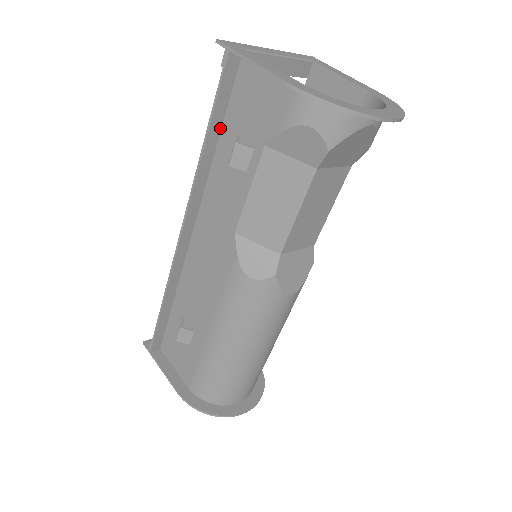
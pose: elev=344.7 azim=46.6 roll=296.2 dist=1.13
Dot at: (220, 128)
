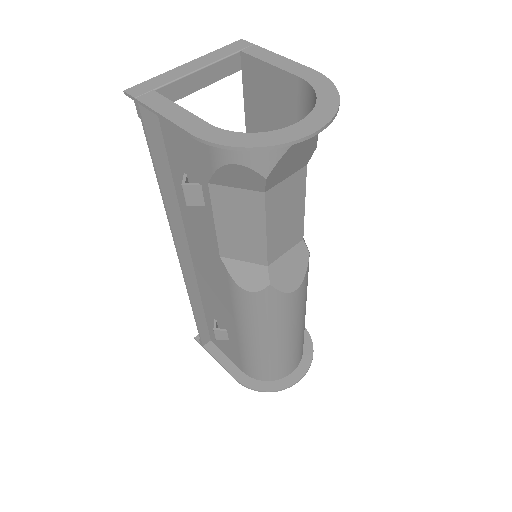
Dot at: (168, 166)
